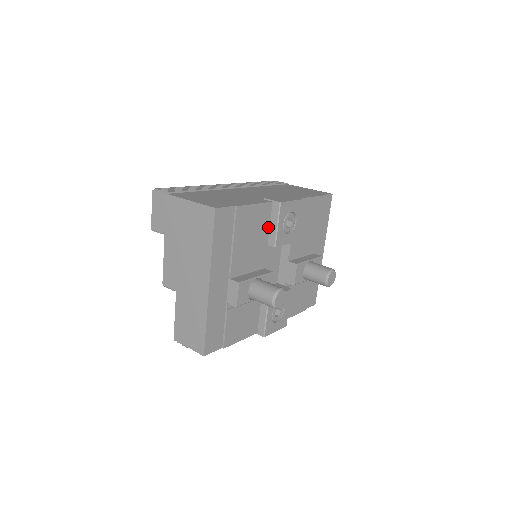
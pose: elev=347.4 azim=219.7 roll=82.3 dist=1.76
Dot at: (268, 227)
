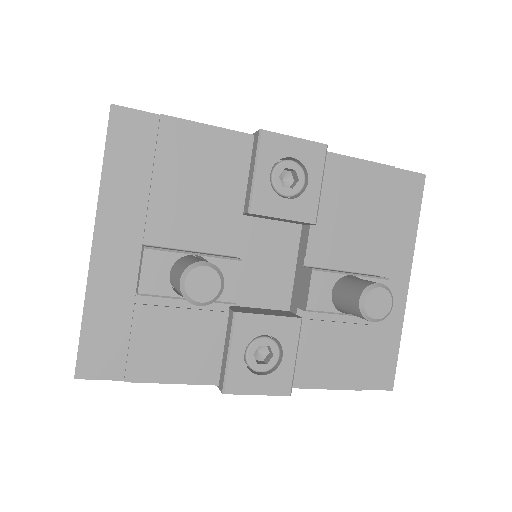
Dot at: (244, 179)
